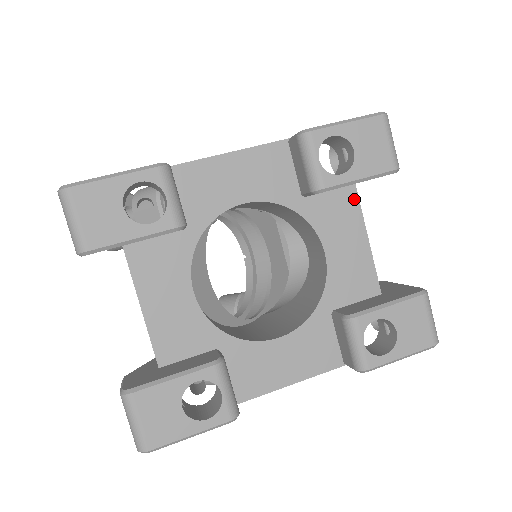
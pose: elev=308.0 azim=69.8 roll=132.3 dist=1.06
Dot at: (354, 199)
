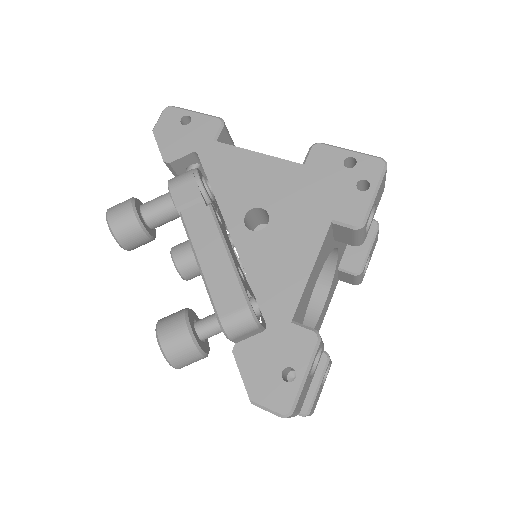
Dot at: occluded
